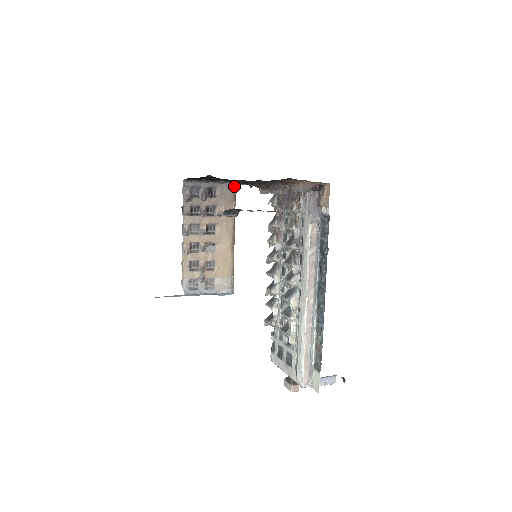
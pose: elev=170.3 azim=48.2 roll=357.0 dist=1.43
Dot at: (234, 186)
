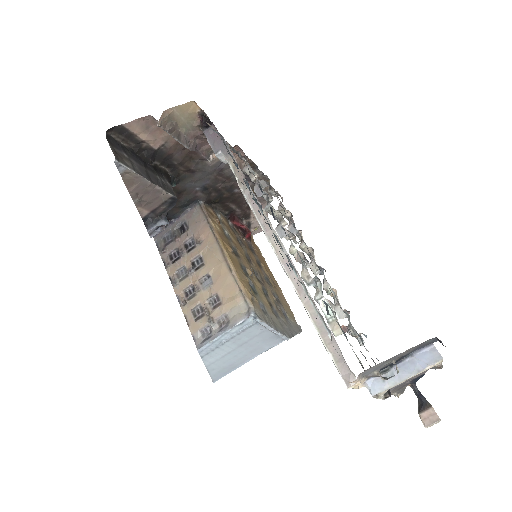
Dot at: (200, 205)
